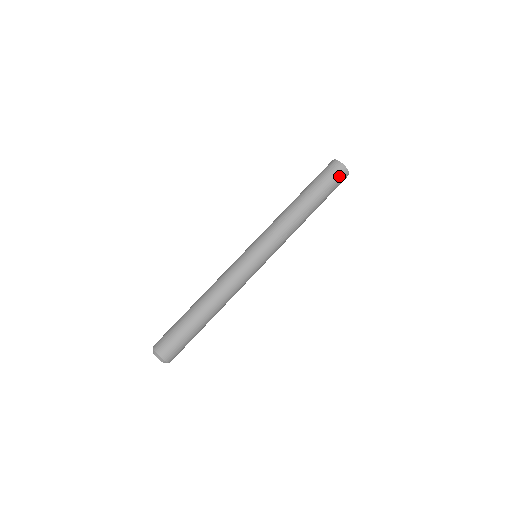
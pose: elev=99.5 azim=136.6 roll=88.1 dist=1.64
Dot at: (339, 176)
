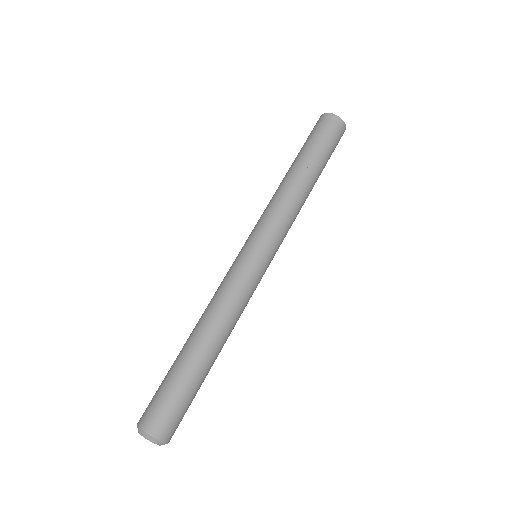
Dot at: (328, 125)
